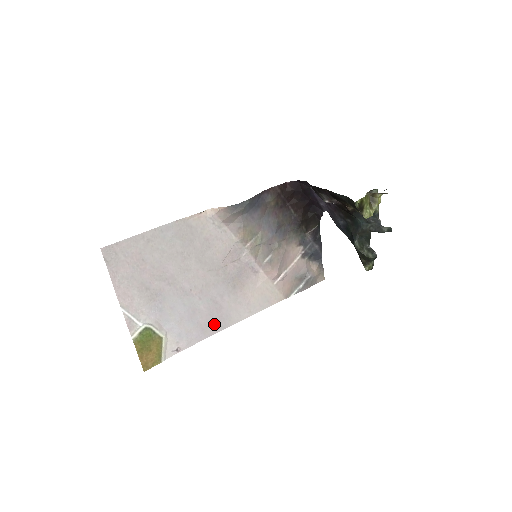
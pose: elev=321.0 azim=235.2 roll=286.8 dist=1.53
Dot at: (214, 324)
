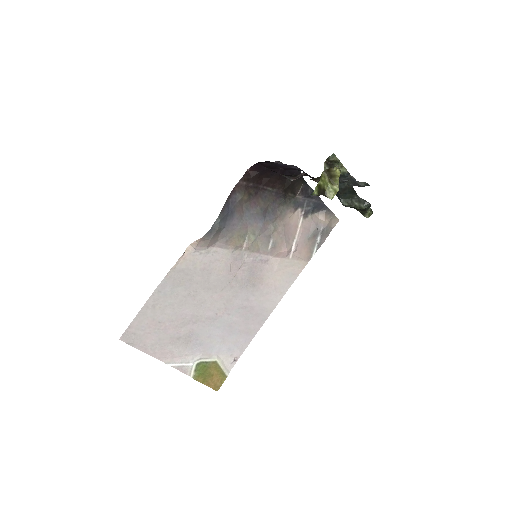
Dot at: (254, 323)
